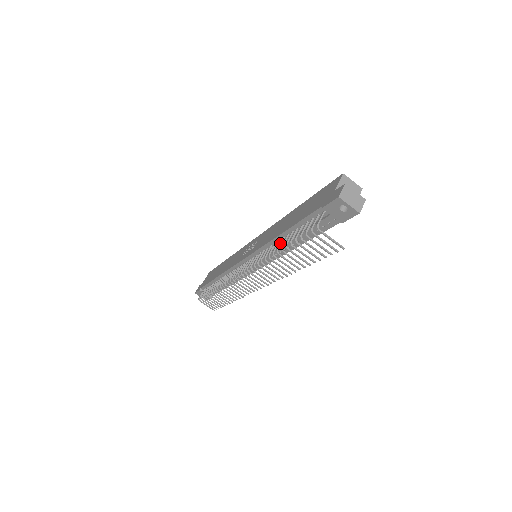
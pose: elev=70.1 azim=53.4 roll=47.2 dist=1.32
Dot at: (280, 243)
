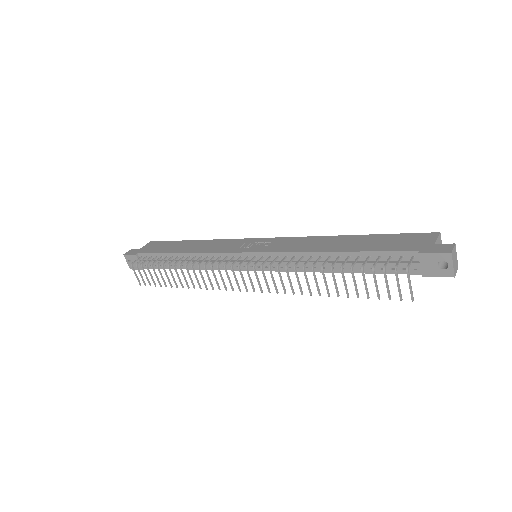
Dot at: (327, 260)
